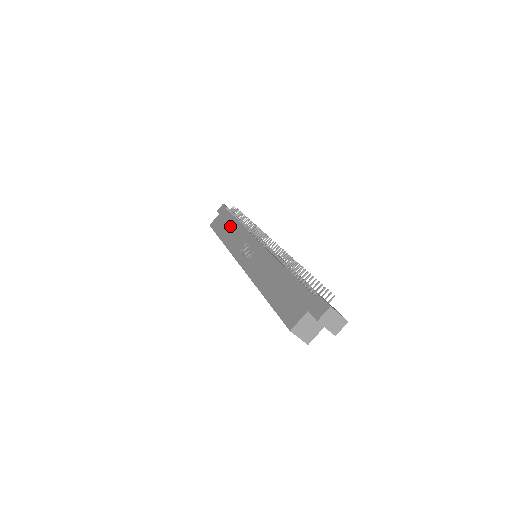
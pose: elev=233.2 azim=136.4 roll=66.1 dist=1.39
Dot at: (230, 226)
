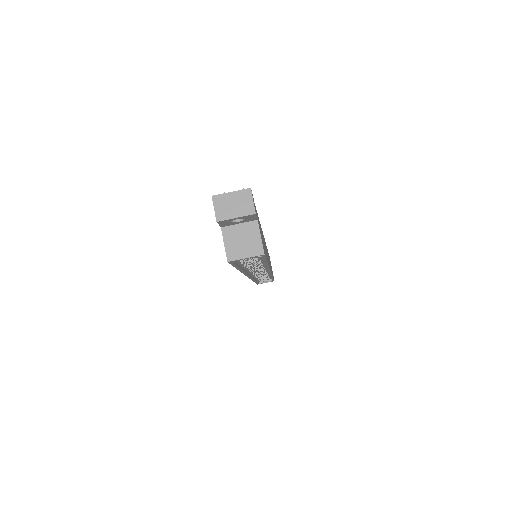
Dot at: occluded
